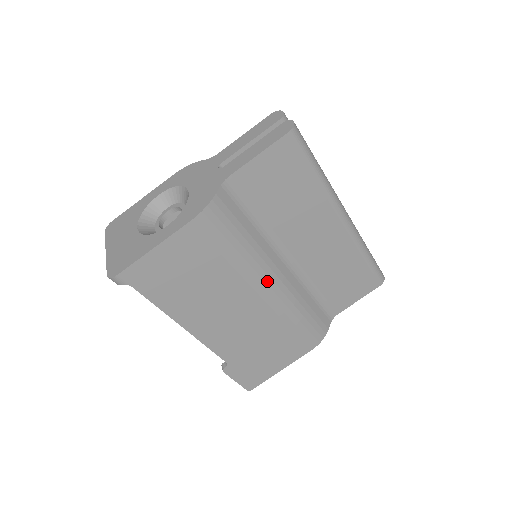
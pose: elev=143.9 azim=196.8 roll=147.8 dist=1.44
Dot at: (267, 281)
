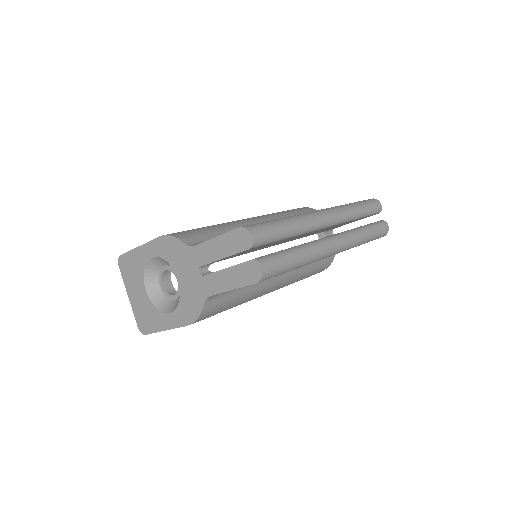
Dot at: (266, 293)
